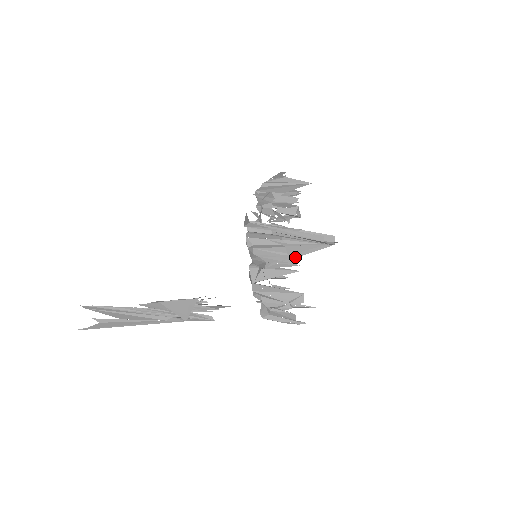
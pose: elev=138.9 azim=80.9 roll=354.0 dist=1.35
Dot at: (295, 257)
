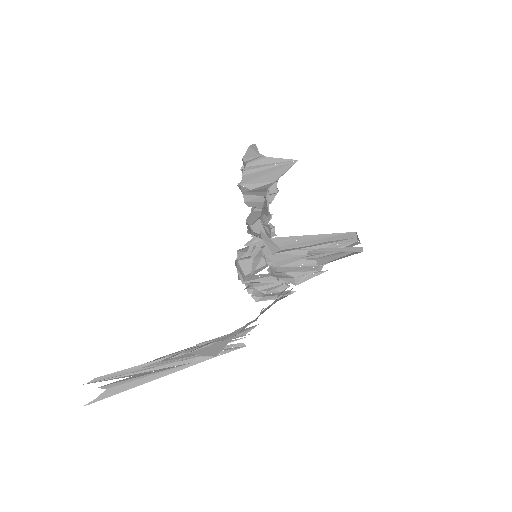
Dot at: occluded
